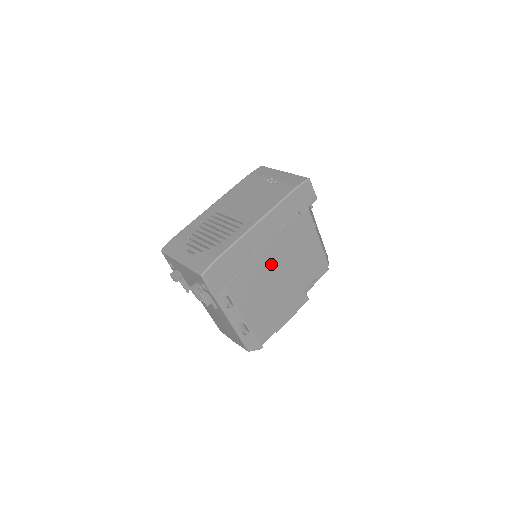
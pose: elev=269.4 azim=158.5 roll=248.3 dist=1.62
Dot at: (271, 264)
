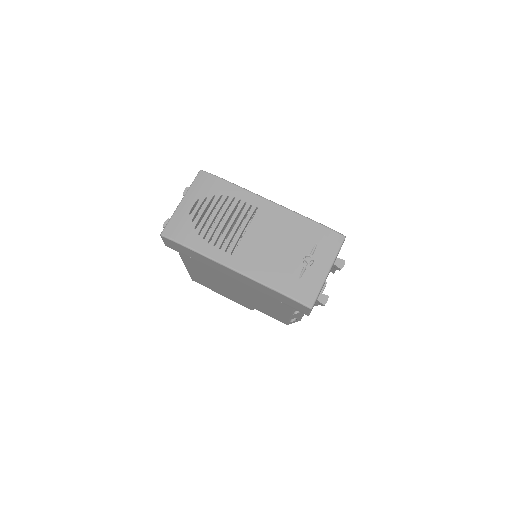
Dot at: (230, 282)
